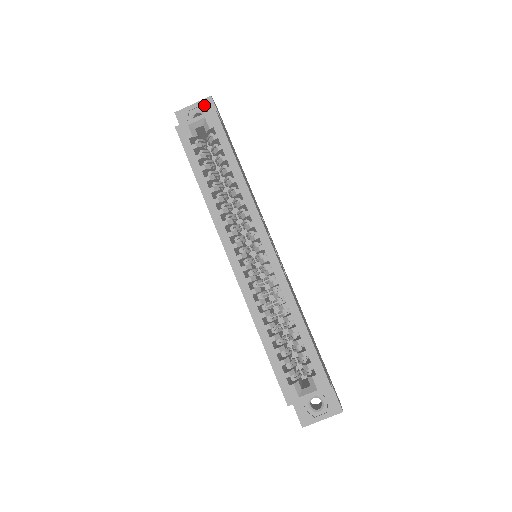
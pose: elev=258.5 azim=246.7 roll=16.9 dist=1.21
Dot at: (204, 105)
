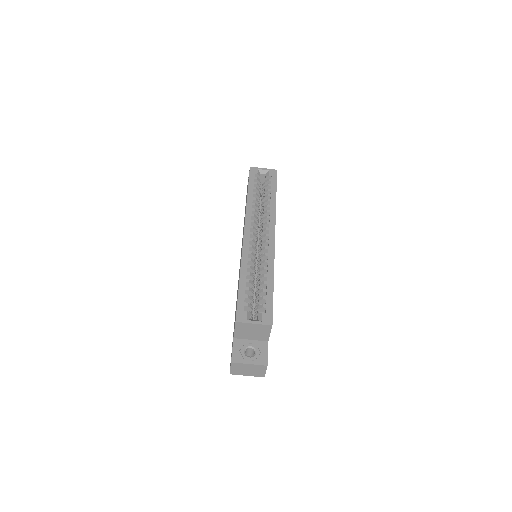
Dot at: occluded
